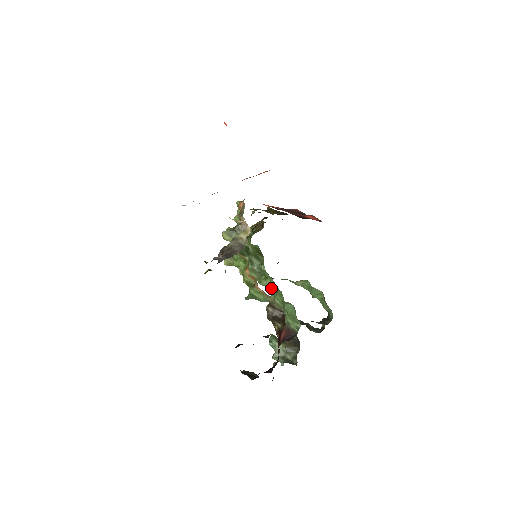
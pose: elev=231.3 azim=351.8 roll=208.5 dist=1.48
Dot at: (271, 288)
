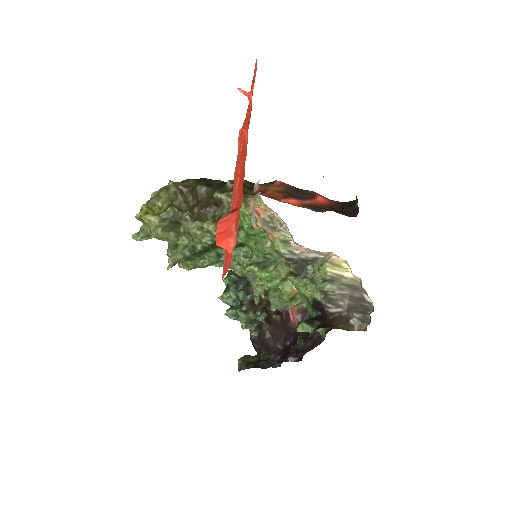
Dot at: occluded
